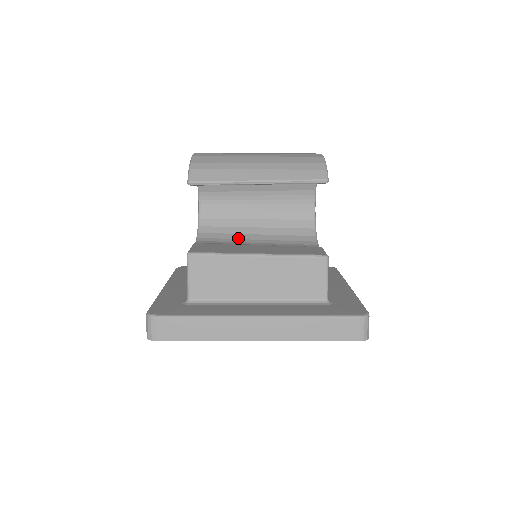
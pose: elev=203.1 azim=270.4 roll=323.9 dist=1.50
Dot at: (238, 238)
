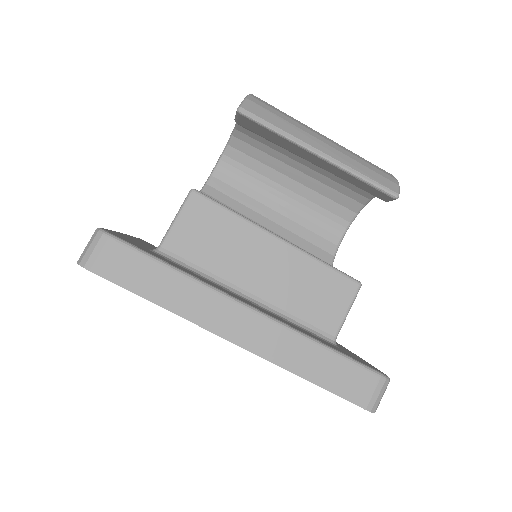
Dot at: occluded
